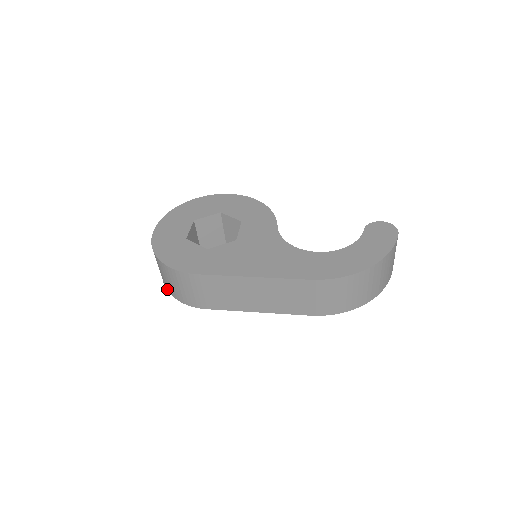
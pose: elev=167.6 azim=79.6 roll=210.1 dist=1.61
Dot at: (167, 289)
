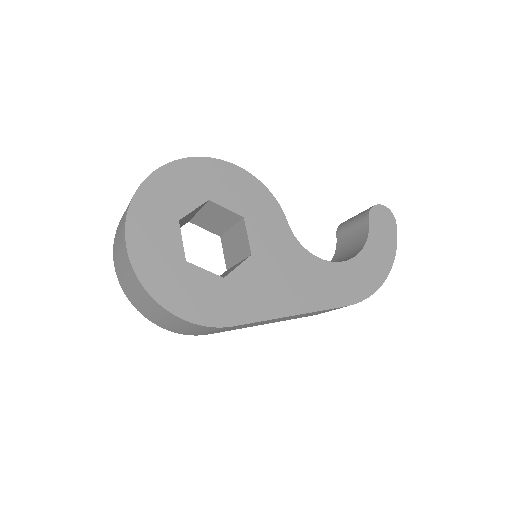
Dot at: (146, 317)
